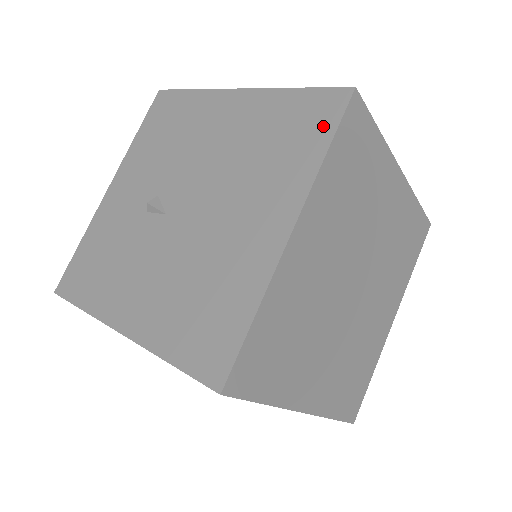
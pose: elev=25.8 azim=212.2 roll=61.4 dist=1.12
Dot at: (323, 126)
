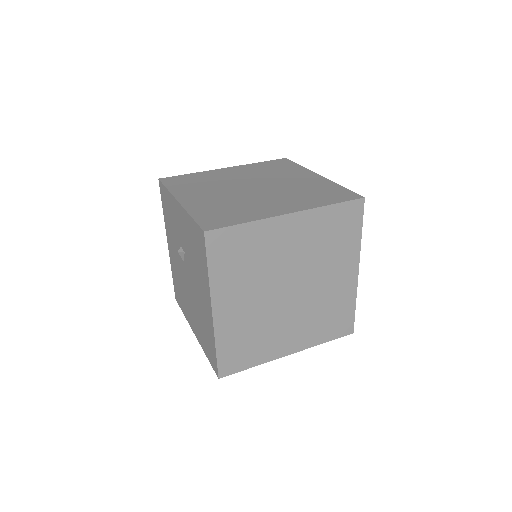
Dot at: (210, 358)
